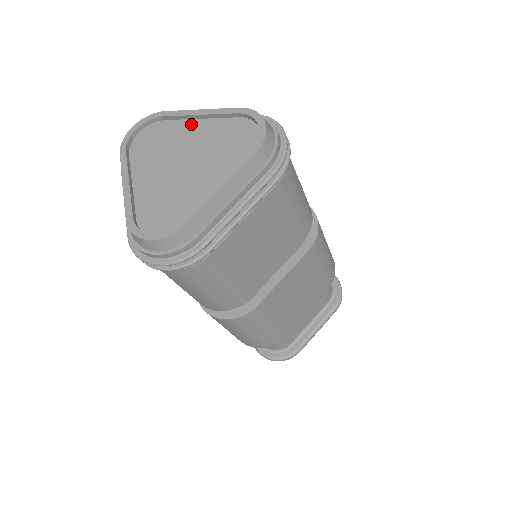
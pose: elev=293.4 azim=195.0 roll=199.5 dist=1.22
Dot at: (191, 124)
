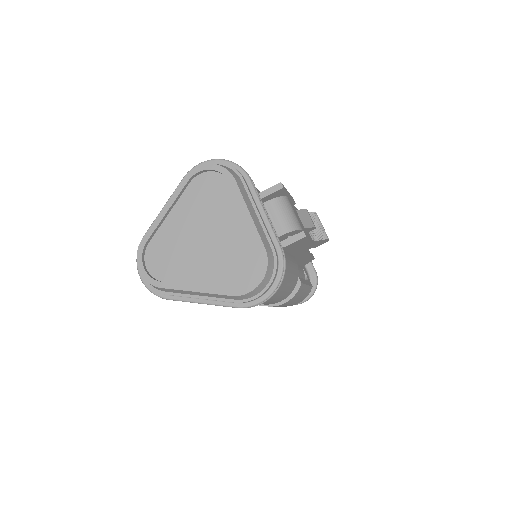
Dot at: (238, 213)
